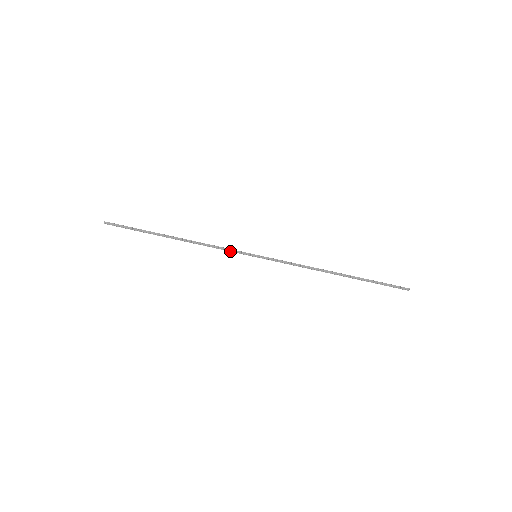
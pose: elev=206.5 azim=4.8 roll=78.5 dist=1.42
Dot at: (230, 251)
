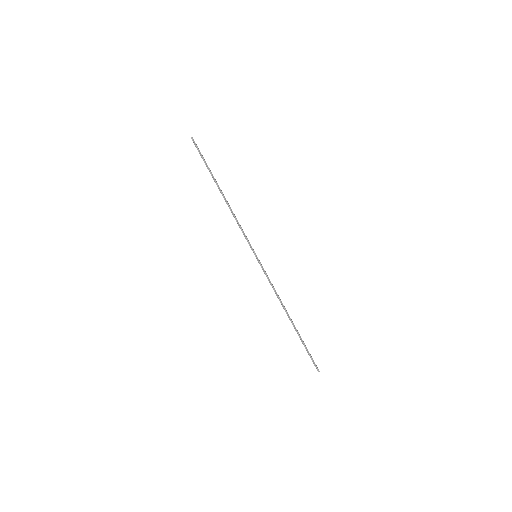
Dot at: (245, 236)
